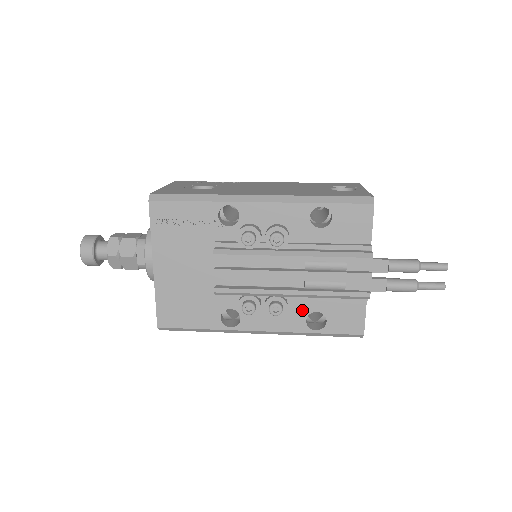
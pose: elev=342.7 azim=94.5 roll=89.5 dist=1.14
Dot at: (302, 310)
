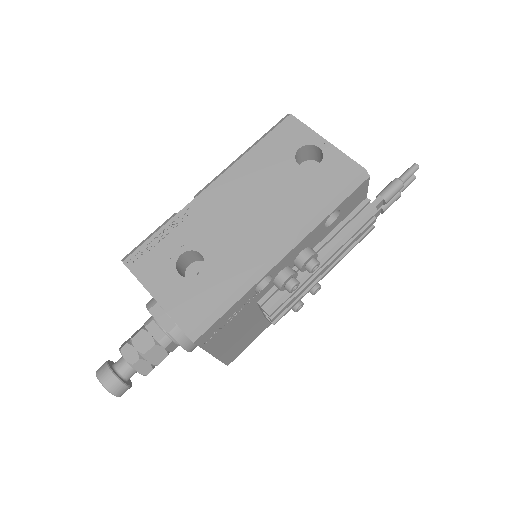
Dot at: occluded
